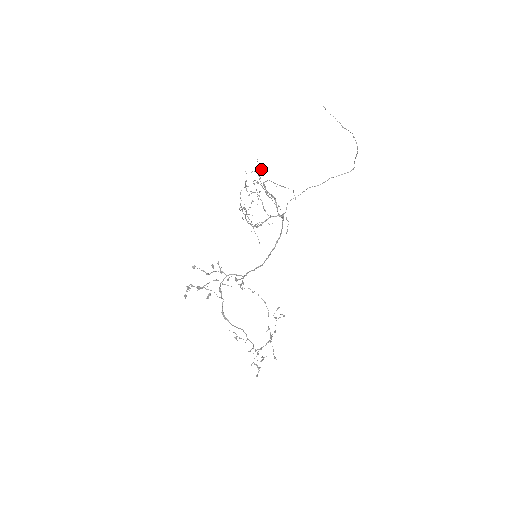
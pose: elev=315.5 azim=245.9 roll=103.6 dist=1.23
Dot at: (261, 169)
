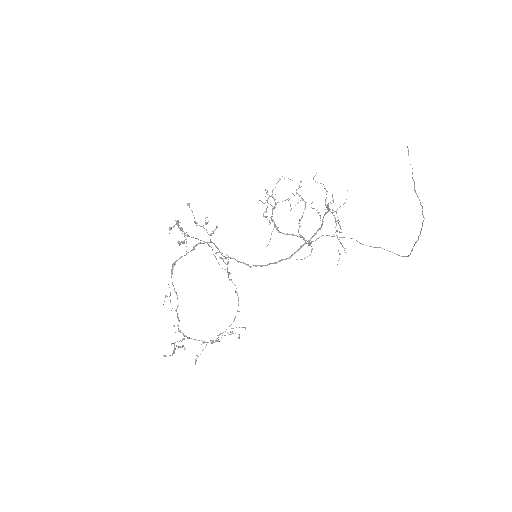
Dot at: occluded
